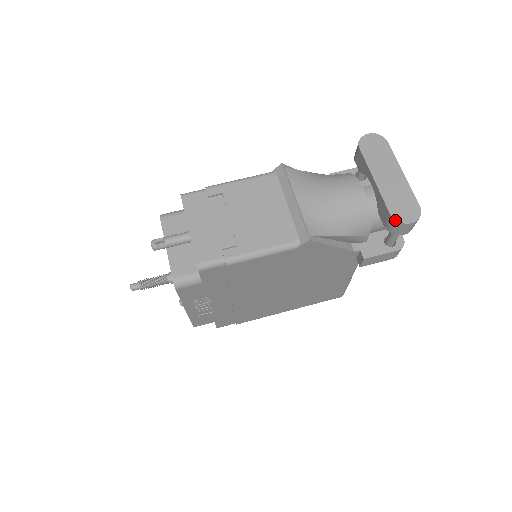
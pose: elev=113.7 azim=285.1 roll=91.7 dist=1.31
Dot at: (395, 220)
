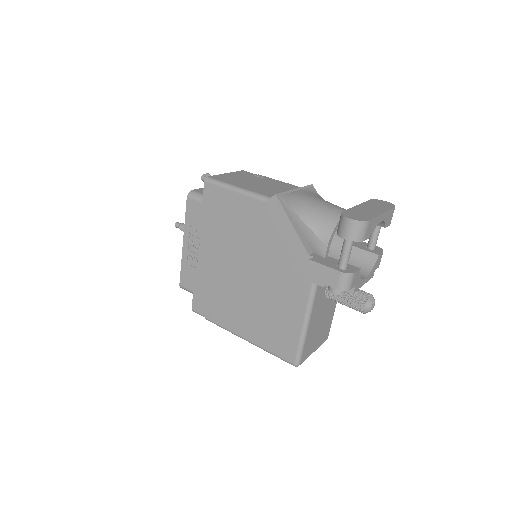
Dot at: (341, 214)
